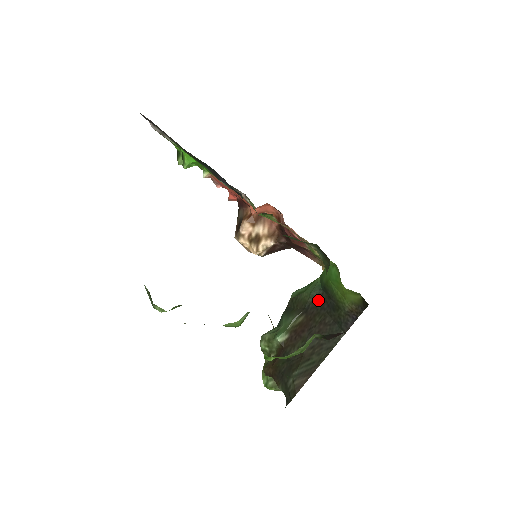
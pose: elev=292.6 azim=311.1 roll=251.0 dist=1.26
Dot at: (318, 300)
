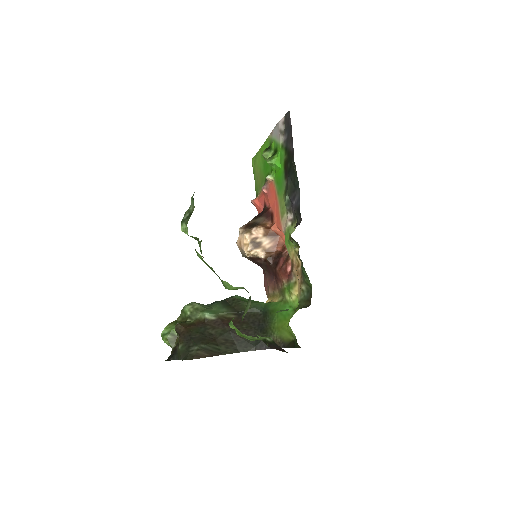
Dot at: (254, 315)
